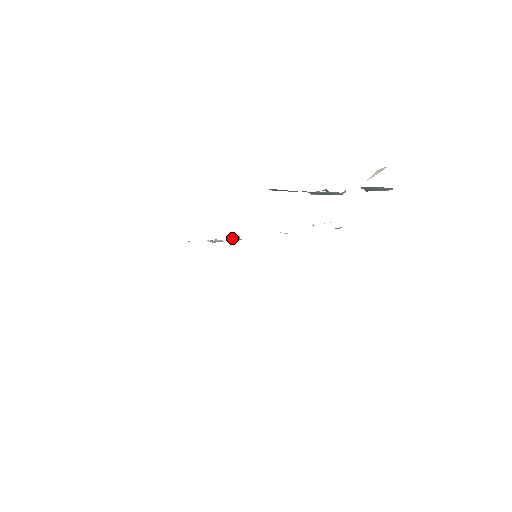
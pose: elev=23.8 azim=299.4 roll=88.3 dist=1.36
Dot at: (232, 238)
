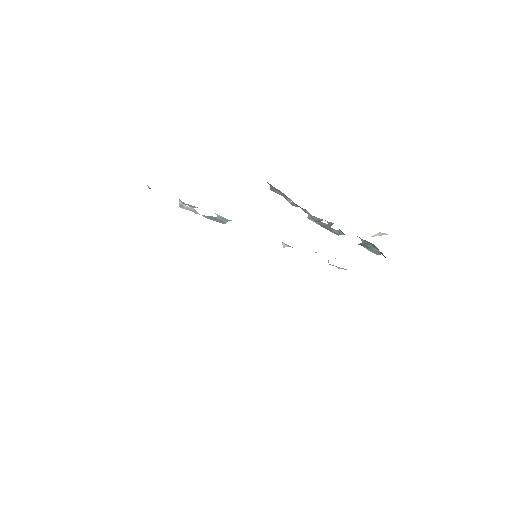
Dot at: (216, 217)
